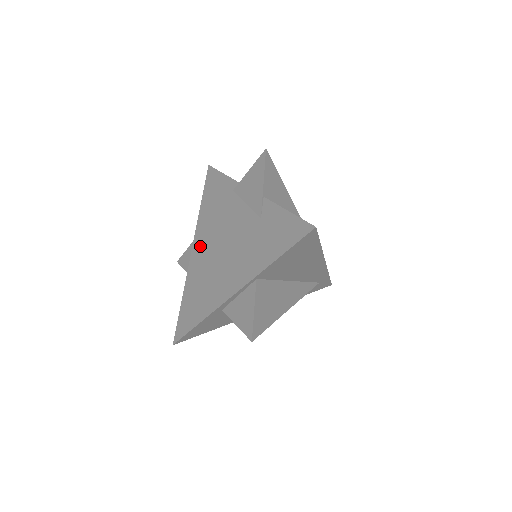
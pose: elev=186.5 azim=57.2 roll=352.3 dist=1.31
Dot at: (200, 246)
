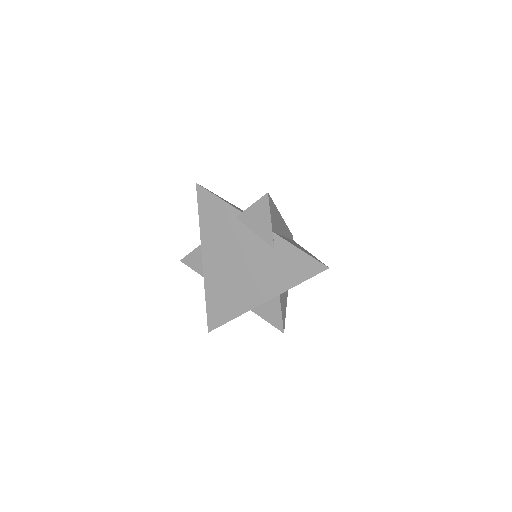
Dot at: (212, 259)
